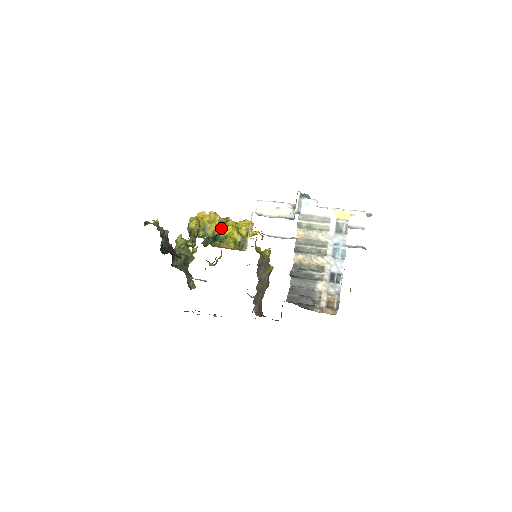
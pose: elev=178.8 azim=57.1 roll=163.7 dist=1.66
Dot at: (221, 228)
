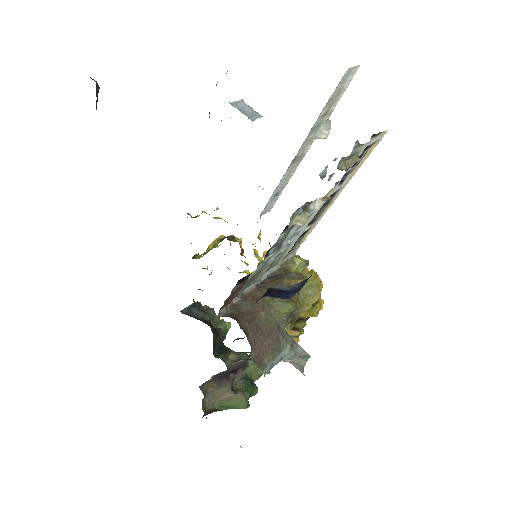
Dot at: (219, 242)
